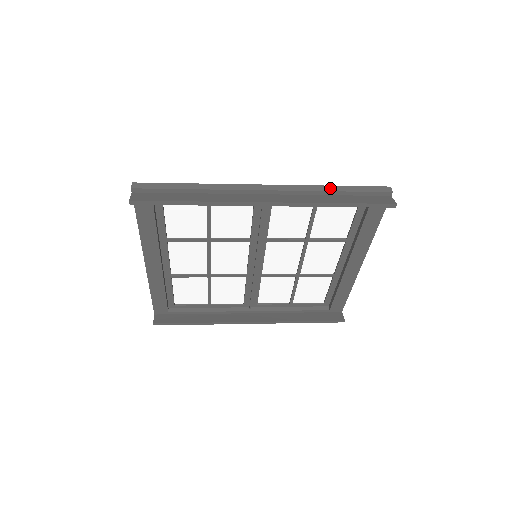
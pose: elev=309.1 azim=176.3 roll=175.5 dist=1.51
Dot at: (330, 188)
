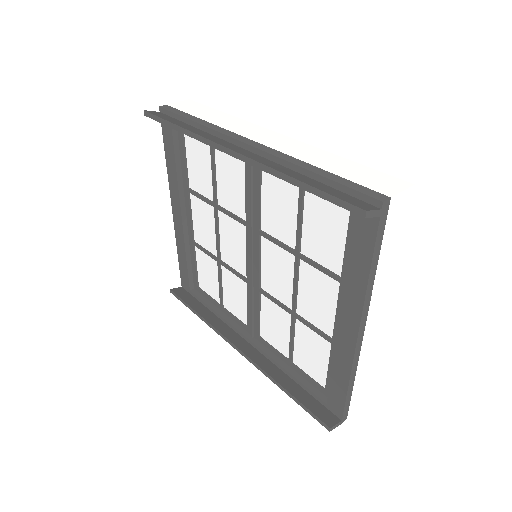
Dot at: (311, 167)
